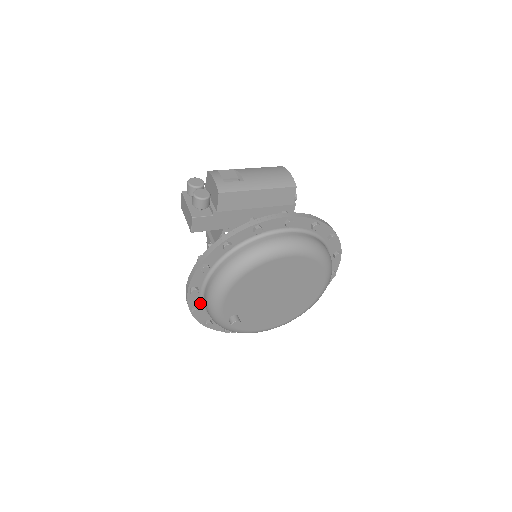
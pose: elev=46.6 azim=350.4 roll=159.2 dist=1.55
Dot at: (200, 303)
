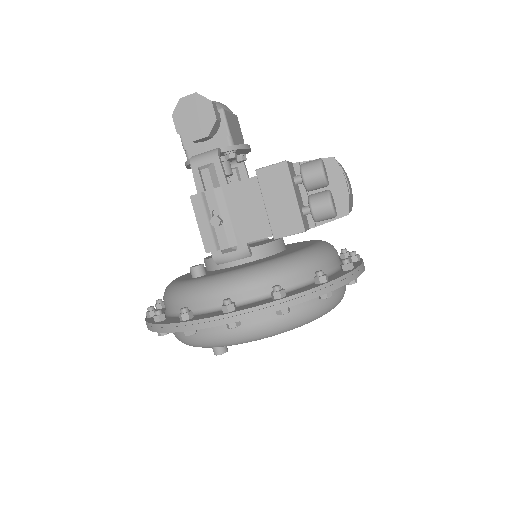
Dot at: occluded
